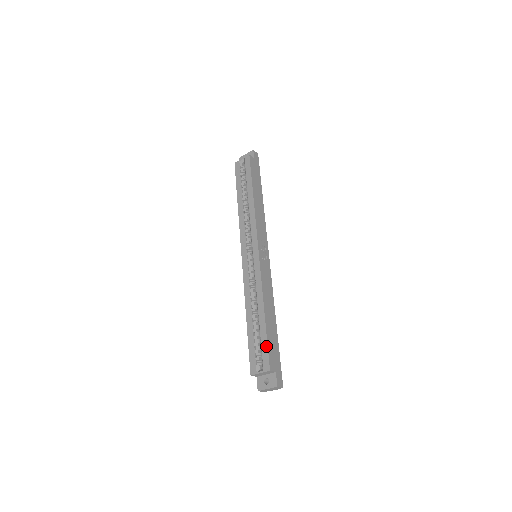
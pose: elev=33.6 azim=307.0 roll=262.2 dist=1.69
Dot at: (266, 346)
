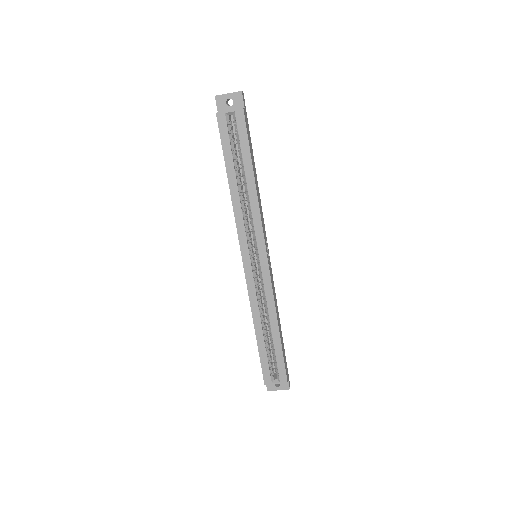
Dot at: (283, 362)
